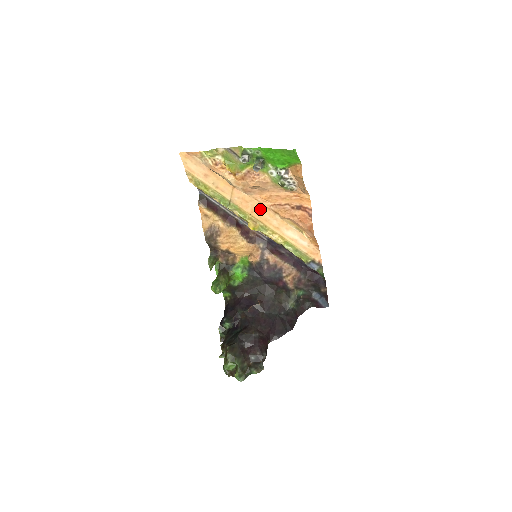
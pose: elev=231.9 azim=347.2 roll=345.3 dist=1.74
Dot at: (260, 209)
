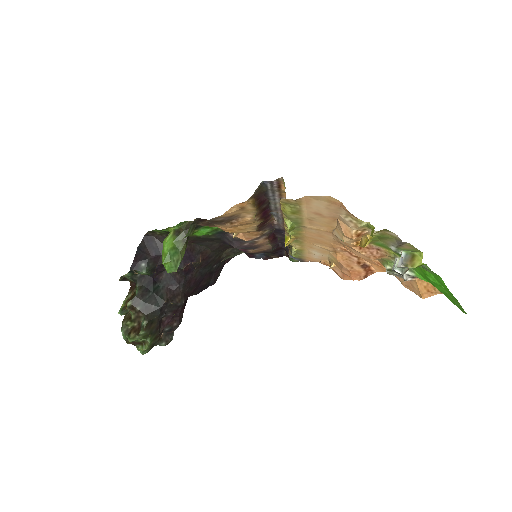
Dot at: (323, 243)
